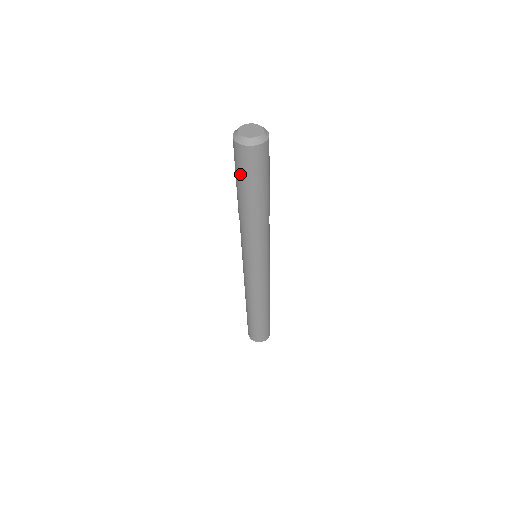
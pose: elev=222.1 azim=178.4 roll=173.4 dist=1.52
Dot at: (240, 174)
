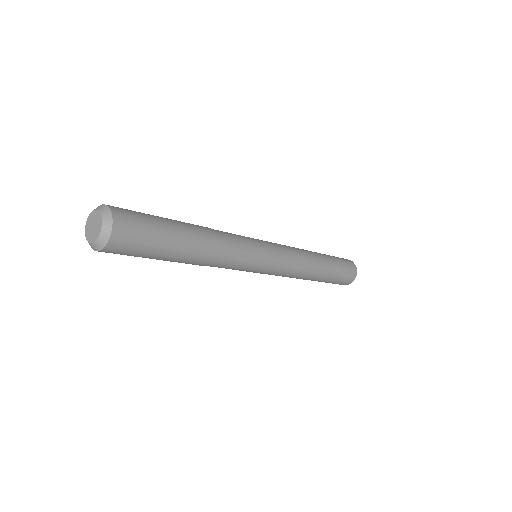
Dot at: occluded
